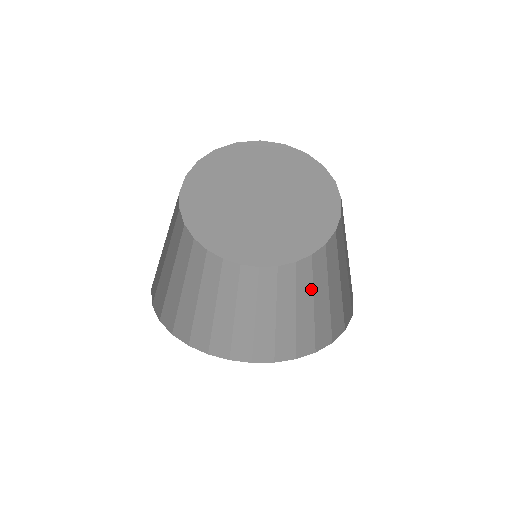
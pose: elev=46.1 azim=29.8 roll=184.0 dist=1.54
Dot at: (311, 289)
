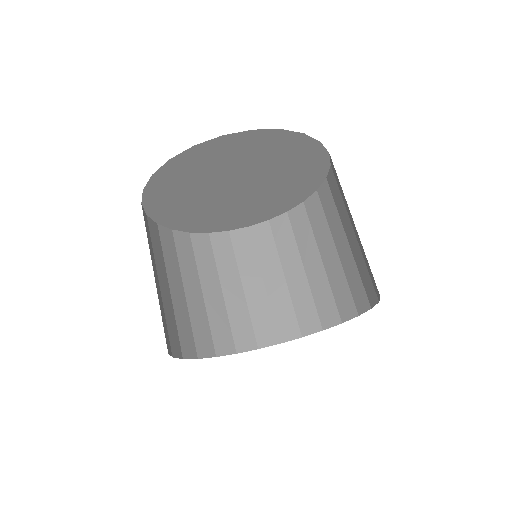
Dot at: (330, 238)
